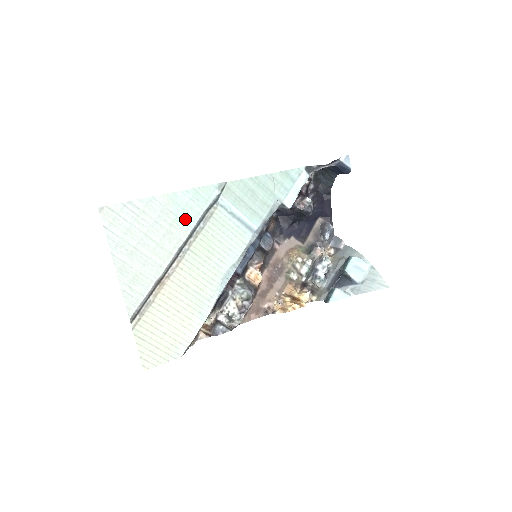
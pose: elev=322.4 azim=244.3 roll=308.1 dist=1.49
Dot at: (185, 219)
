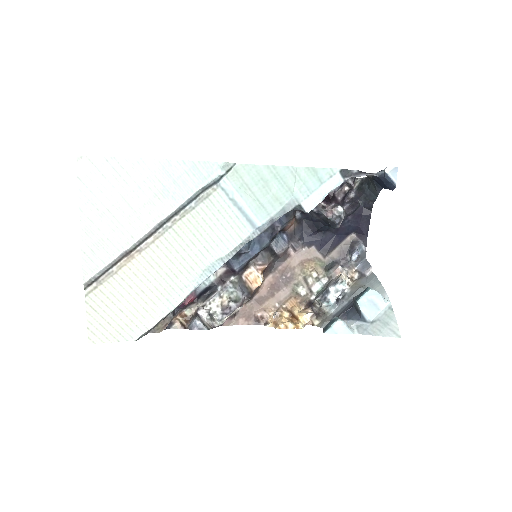
Dot at: (174, 193)
